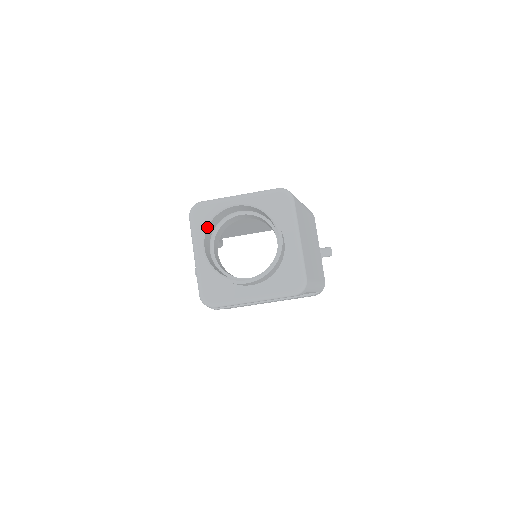
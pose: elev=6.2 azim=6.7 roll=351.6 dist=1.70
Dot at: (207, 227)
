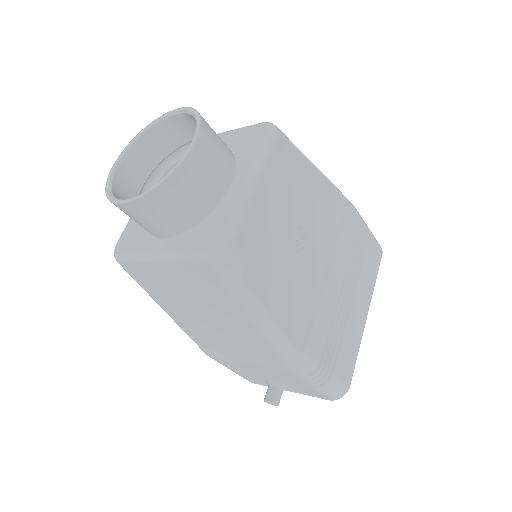
Dot at: (112, 195)
